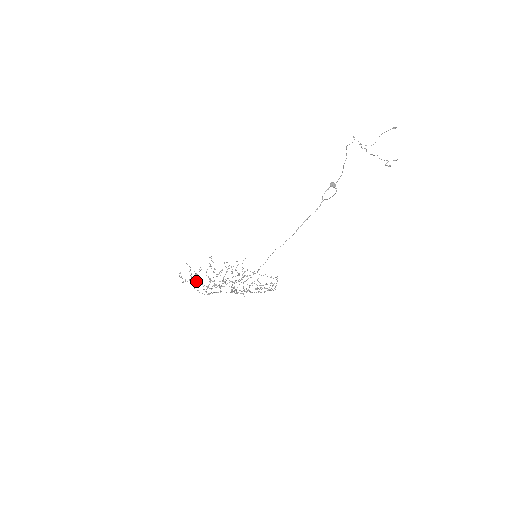
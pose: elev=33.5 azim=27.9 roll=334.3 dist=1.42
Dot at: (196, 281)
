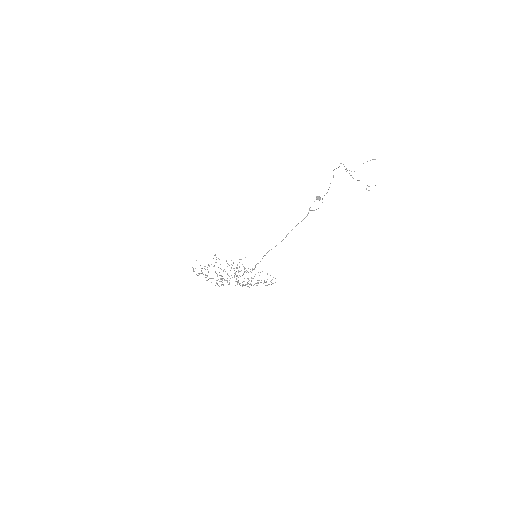
Dot at: (206, 275)
